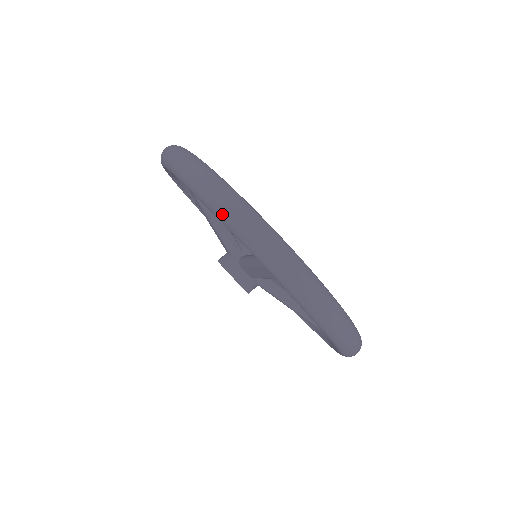
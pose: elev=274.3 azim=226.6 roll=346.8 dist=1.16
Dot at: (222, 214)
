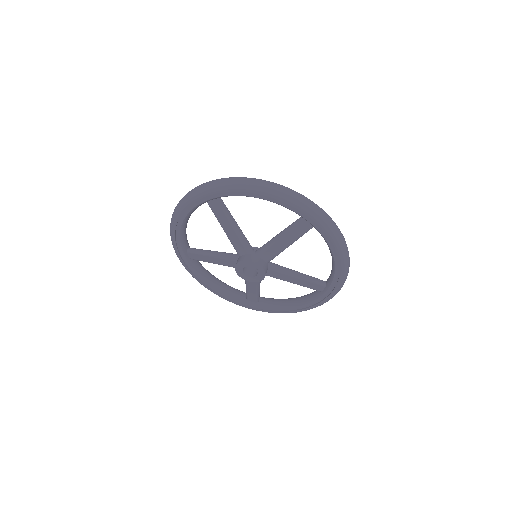
Dot at: (277, 192)
